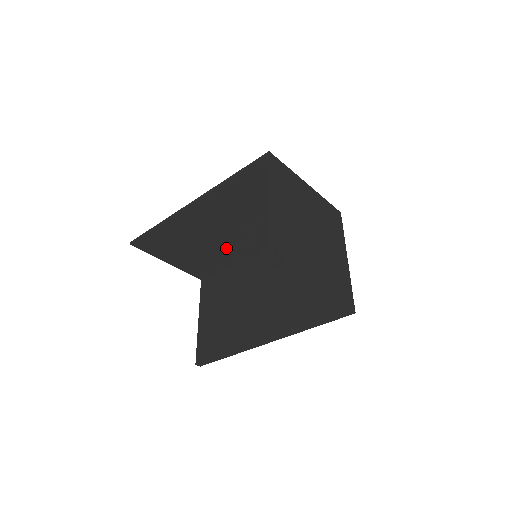
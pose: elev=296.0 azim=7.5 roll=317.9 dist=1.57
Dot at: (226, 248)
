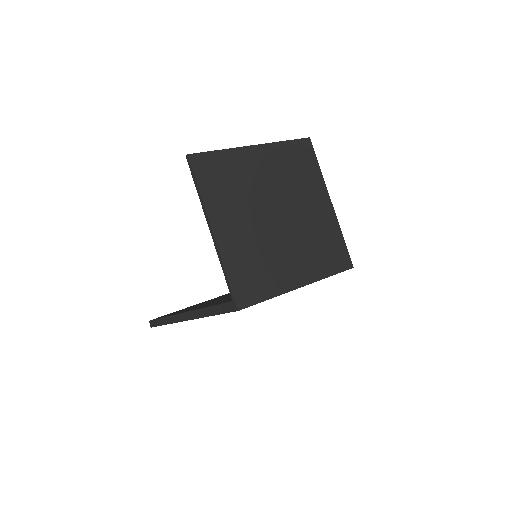
Dot at: occluded
